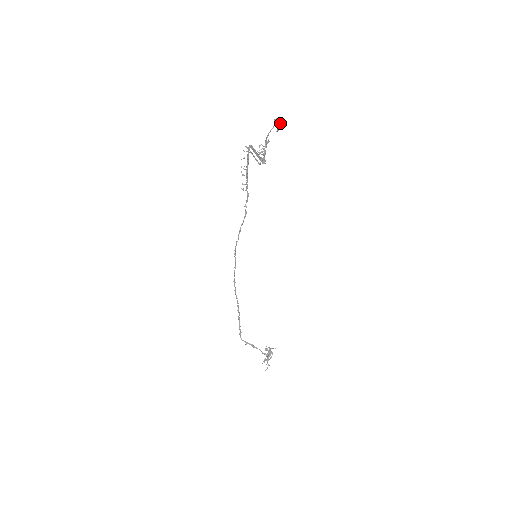
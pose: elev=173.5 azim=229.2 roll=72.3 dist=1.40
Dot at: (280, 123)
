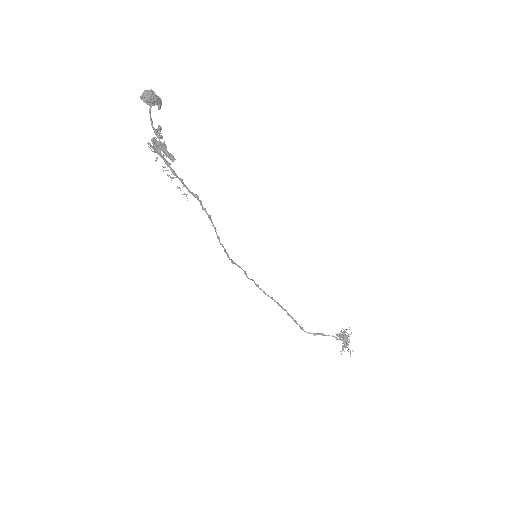
Dot at: (151, 98)
